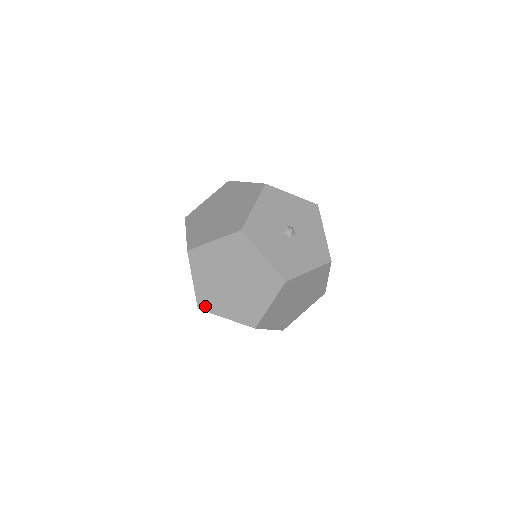
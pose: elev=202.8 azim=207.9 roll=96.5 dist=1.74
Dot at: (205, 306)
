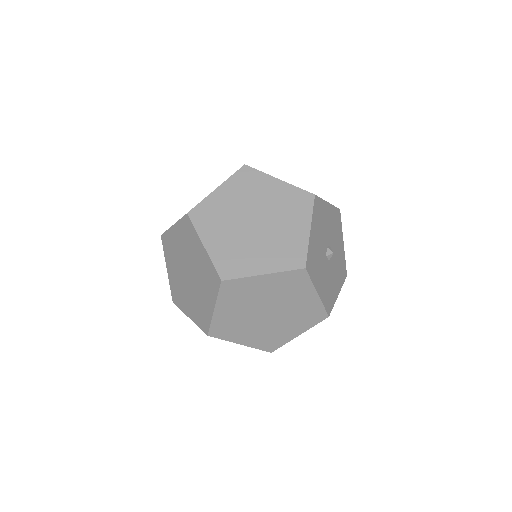
Dot at: (219, 334)
